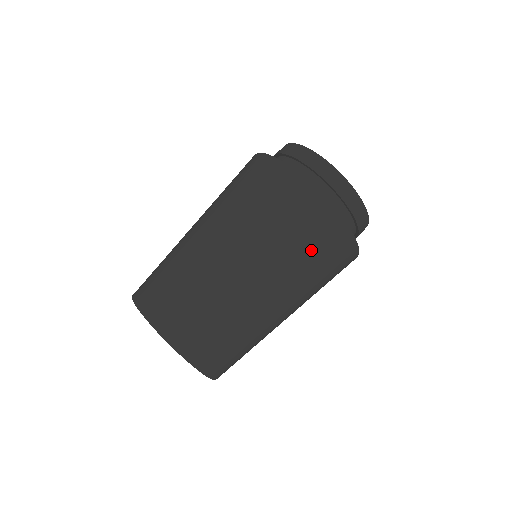
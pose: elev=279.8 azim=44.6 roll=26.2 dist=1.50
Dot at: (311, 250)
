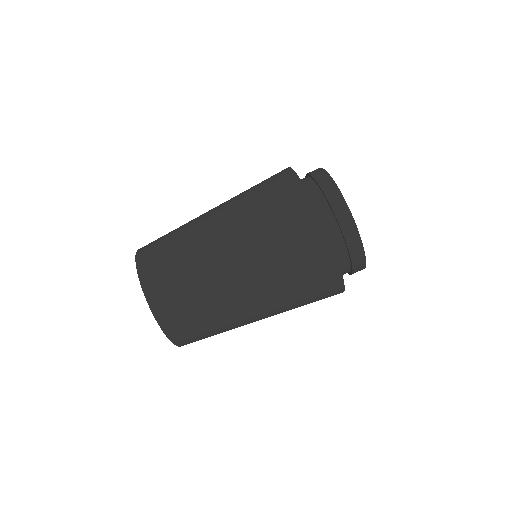
Dot at: occluded
